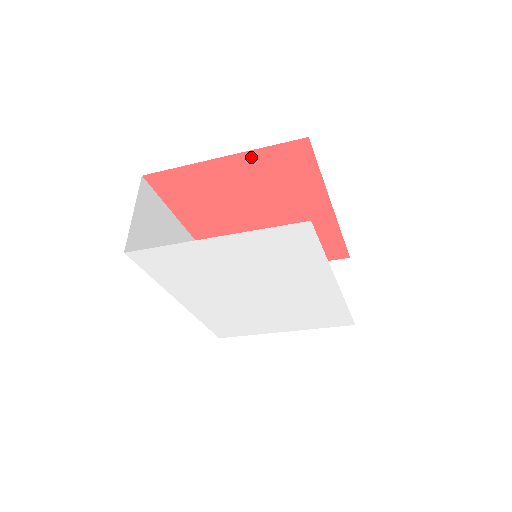
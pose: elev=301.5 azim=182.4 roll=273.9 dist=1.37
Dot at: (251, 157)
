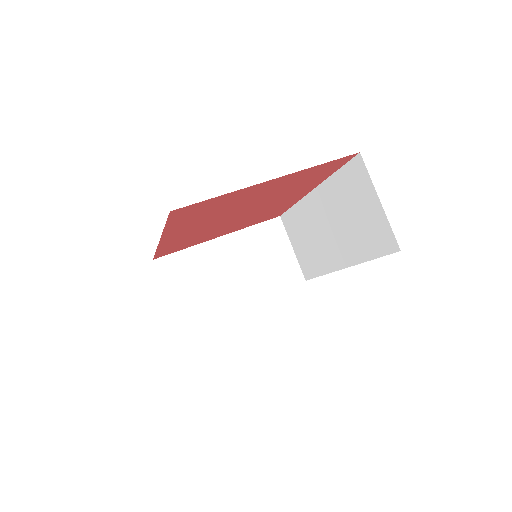
Dot at: (298, 173)
